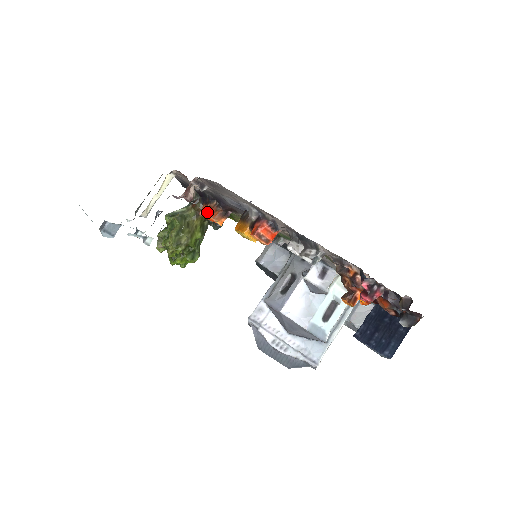
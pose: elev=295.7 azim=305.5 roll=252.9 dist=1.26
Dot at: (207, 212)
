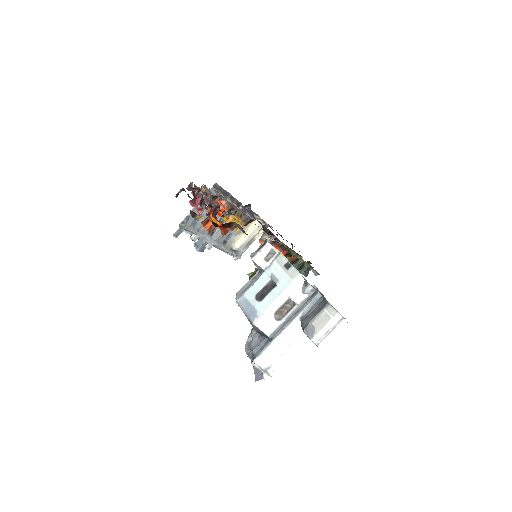
Dot at: occluded
